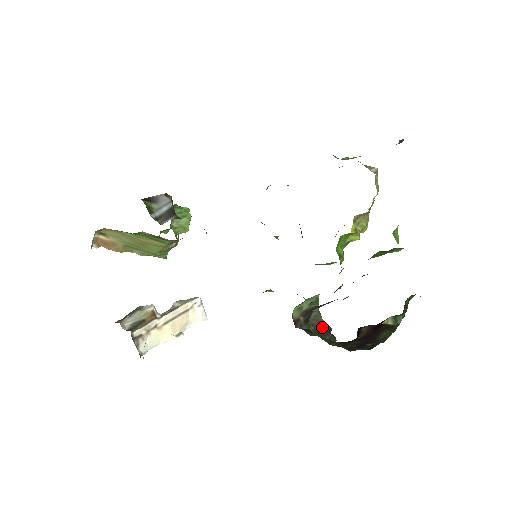
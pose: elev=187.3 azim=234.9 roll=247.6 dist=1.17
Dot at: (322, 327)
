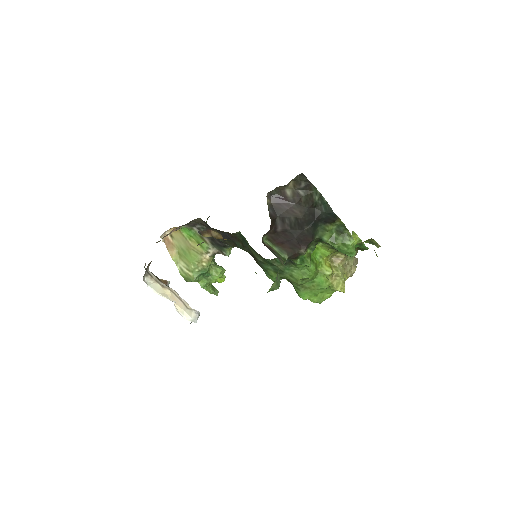
Dot at: (281, 261)
